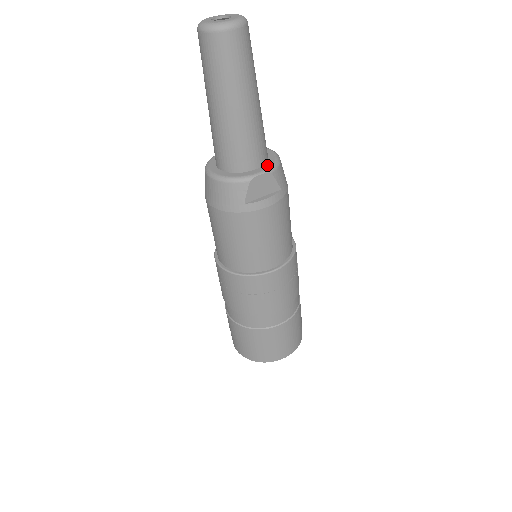
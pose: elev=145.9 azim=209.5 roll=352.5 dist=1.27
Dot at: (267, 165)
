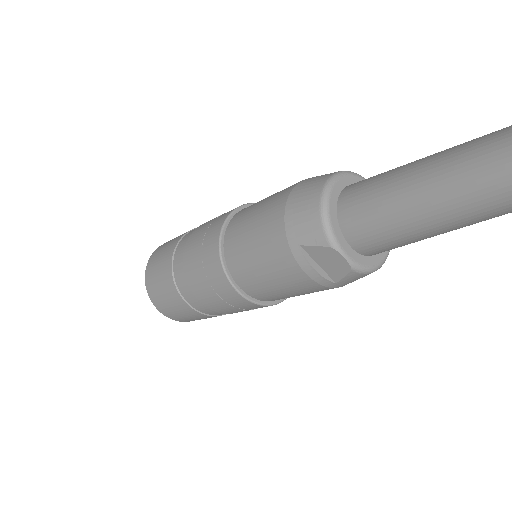
Dot at: (362, 260)
